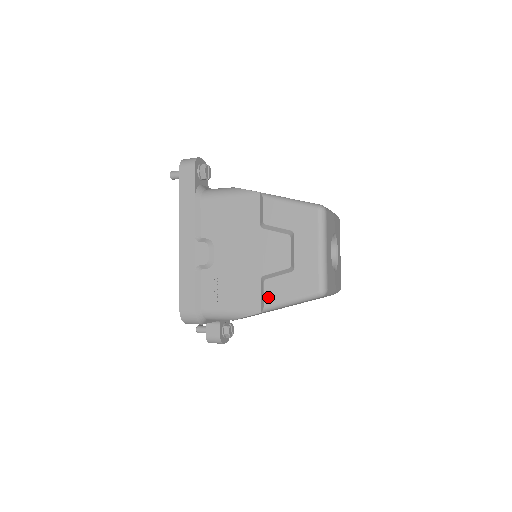
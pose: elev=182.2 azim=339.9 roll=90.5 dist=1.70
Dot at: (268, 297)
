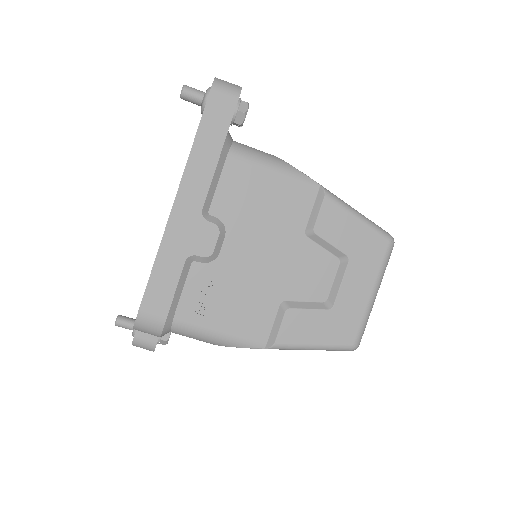
Dot at: (285, 333)
